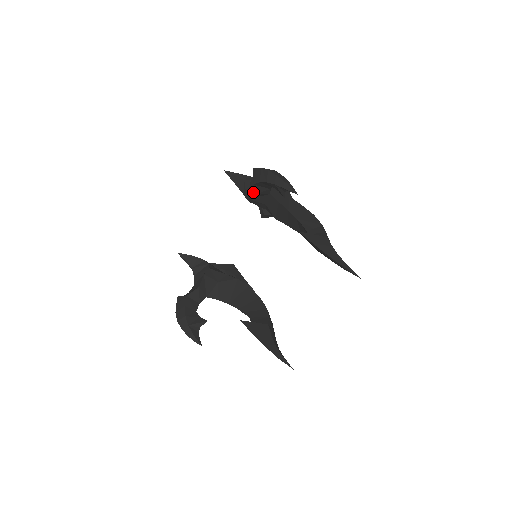
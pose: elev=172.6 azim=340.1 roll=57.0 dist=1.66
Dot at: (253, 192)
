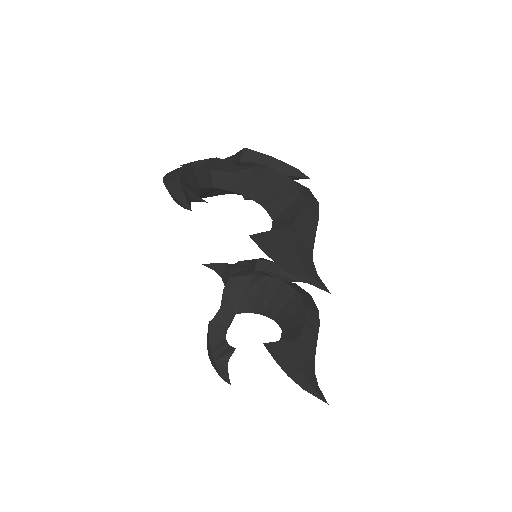
Dot at: occluded
